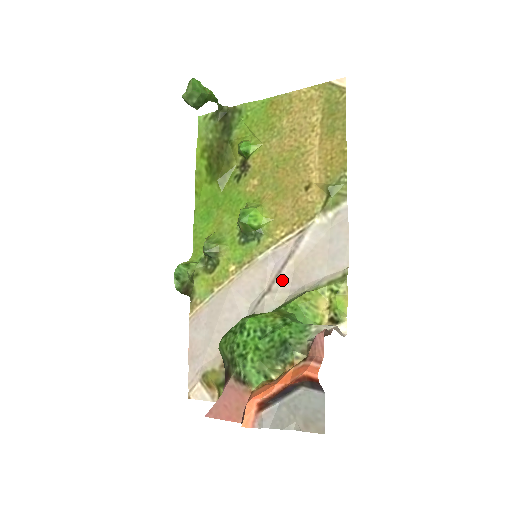
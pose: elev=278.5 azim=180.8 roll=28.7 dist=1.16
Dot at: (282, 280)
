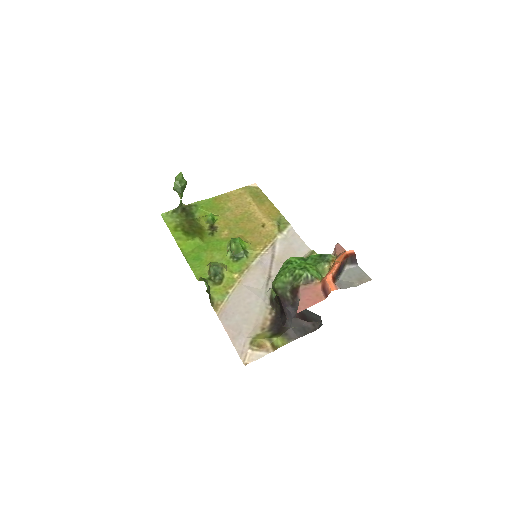
Dot at: (275, 269)
